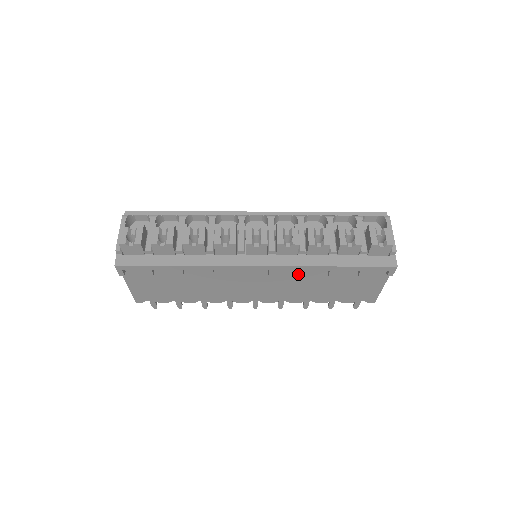
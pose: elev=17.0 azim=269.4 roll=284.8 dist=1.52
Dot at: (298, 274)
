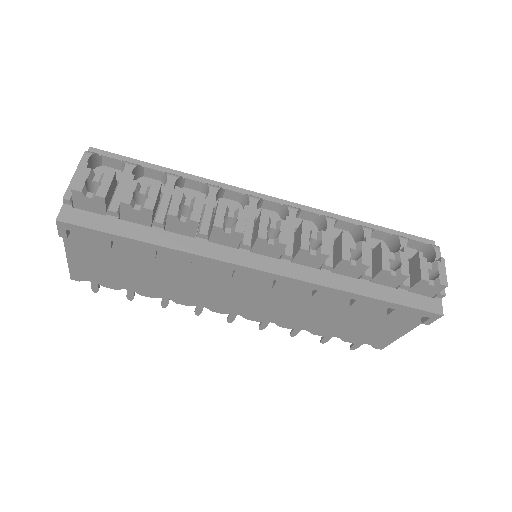
Dot at: (312, 294)
